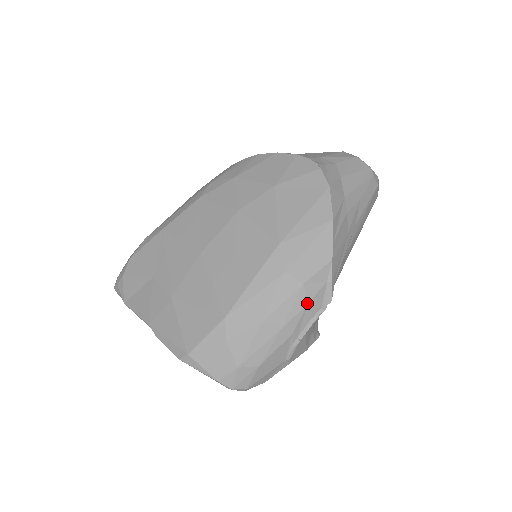
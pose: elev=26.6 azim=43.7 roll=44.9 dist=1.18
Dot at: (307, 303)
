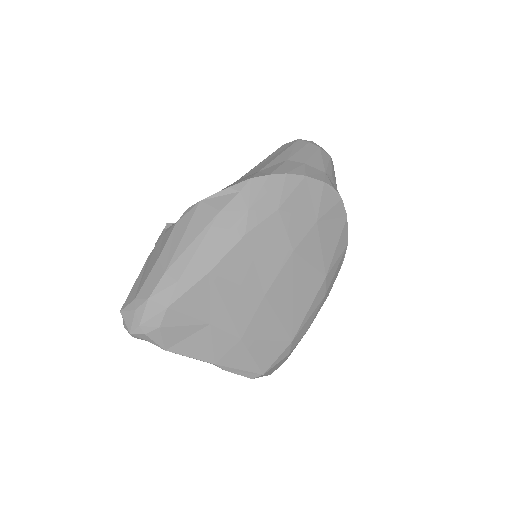
Dot at: occluded
